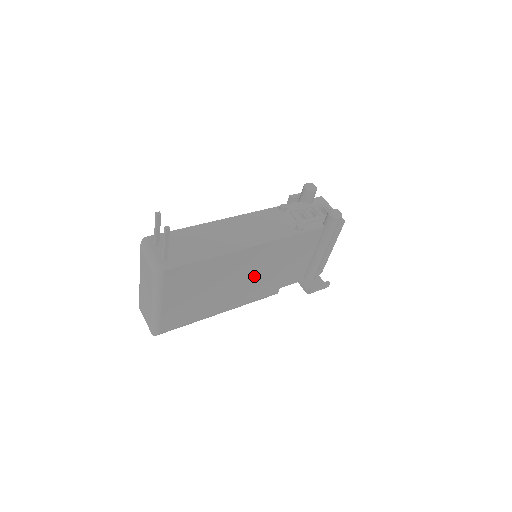
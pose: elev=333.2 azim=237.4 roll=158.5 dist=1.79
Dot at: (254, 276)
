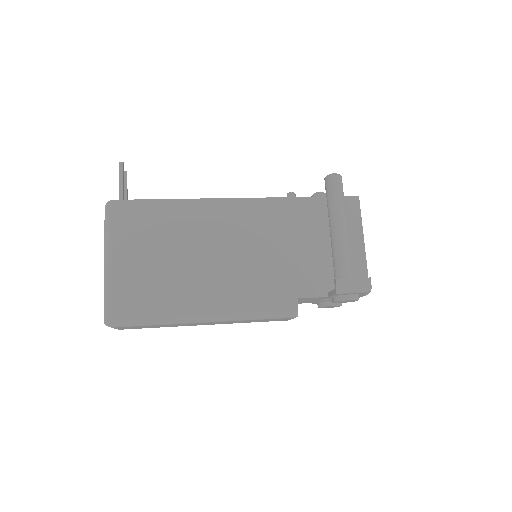
Dot at: (242, 254)
